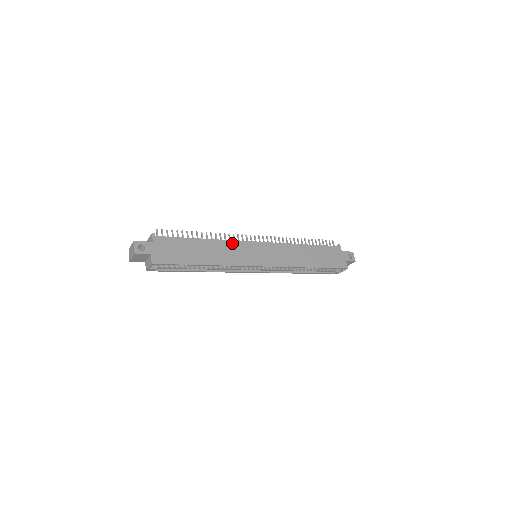
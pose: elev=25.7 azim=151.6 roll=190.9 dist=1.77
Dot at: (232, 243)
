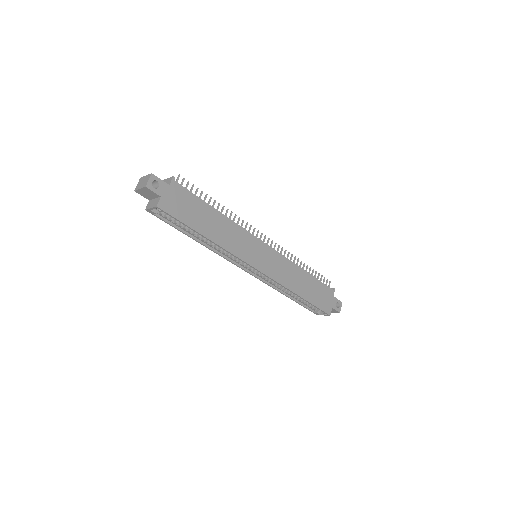
Dot at: (242, 231)
